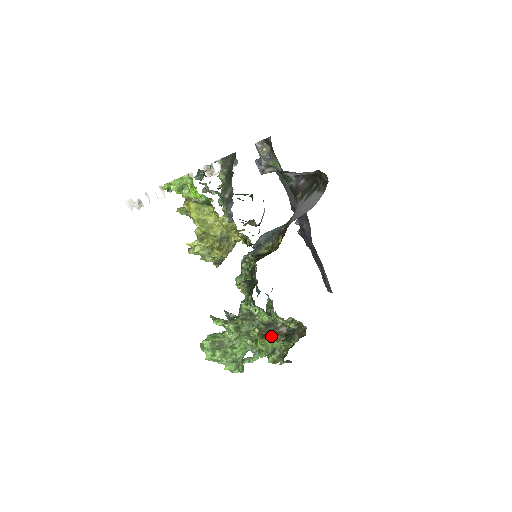
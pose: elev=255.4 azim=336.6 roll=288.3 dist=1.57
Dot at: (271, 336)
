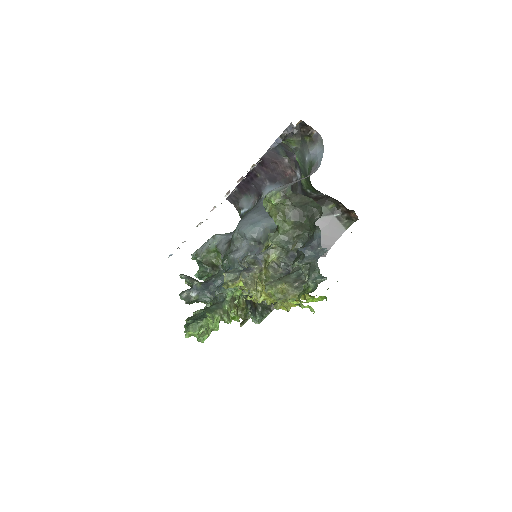
Dot at: occluded
